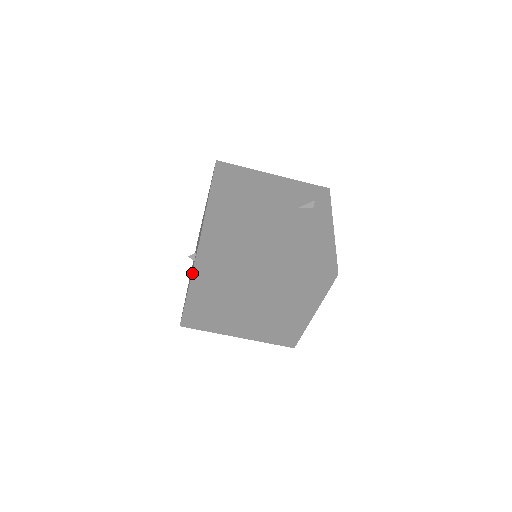
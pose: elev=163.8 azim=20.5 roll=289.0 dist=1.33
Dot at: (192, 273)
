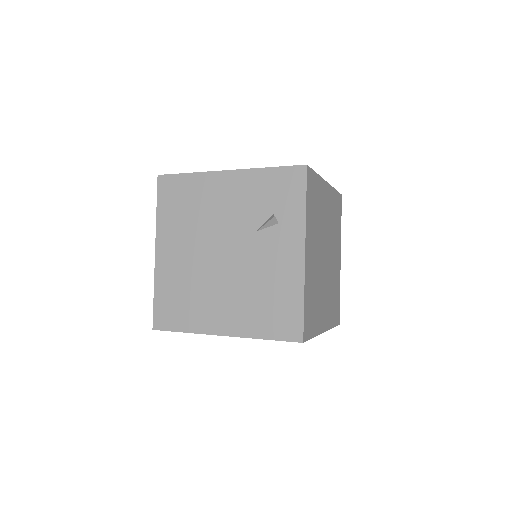
Dot at: occluded
